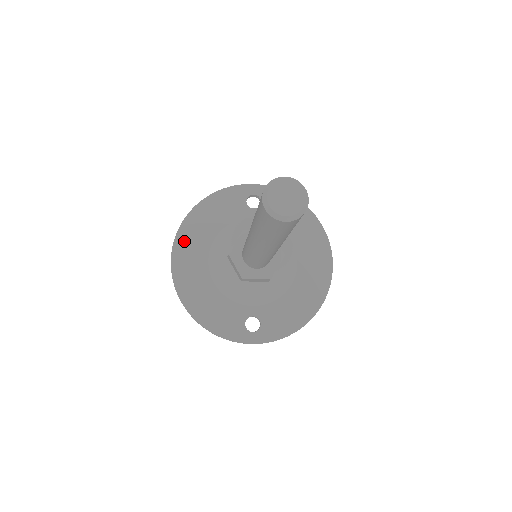
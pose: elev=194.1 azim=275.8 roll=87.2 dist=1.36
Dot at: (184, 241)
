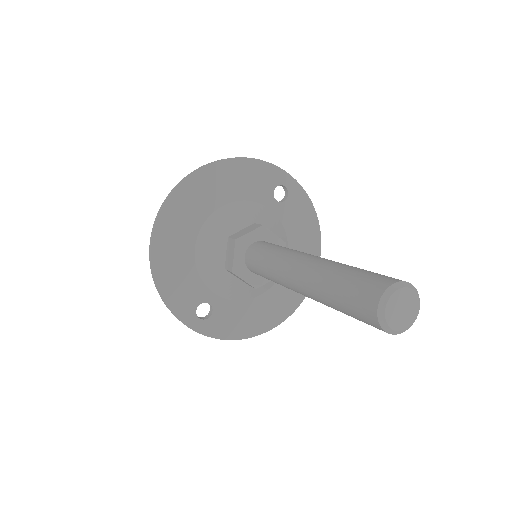
Dot at: (193, 187)
